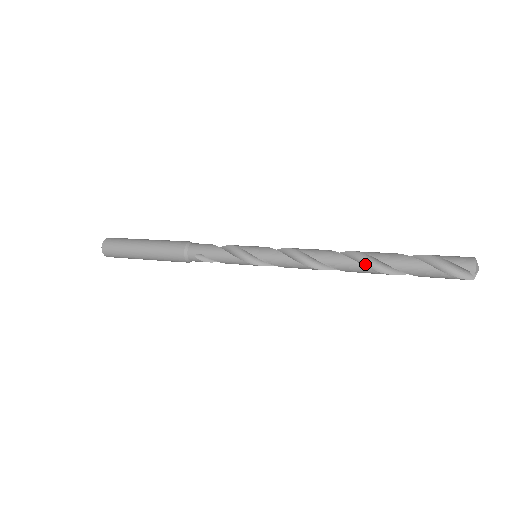
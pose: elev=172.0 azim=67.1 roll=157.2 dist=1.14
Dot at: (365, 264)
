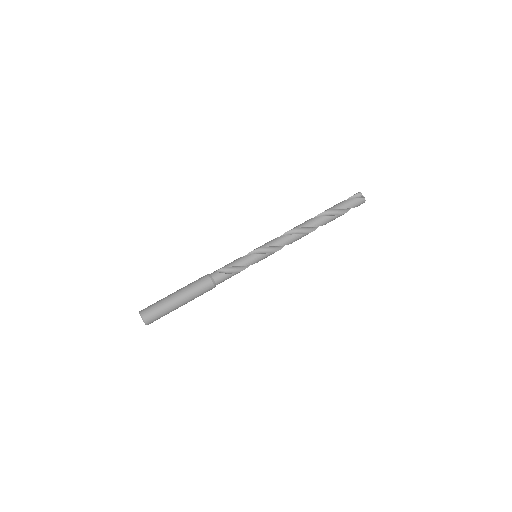
Dot at: (317, 227)
